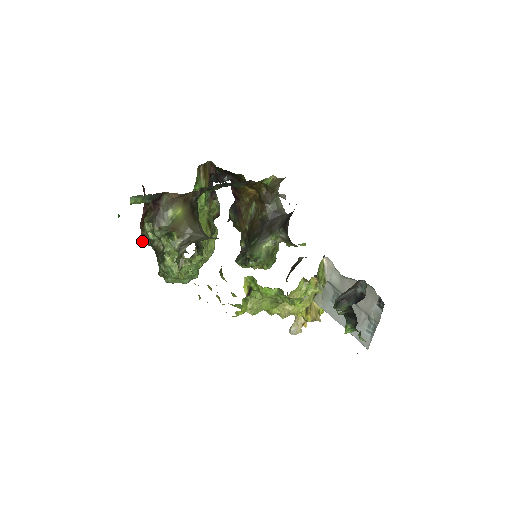
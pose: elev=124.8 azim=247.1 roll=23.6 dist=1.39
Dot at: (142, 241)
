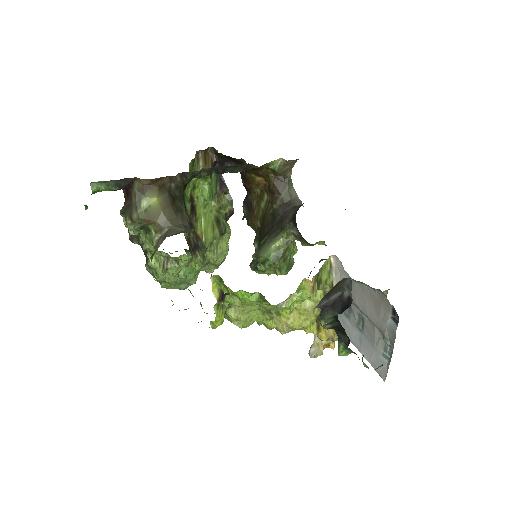
Dot at: (130, 239)
